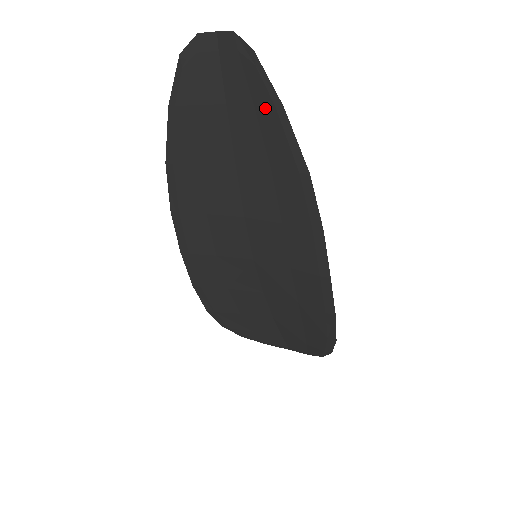
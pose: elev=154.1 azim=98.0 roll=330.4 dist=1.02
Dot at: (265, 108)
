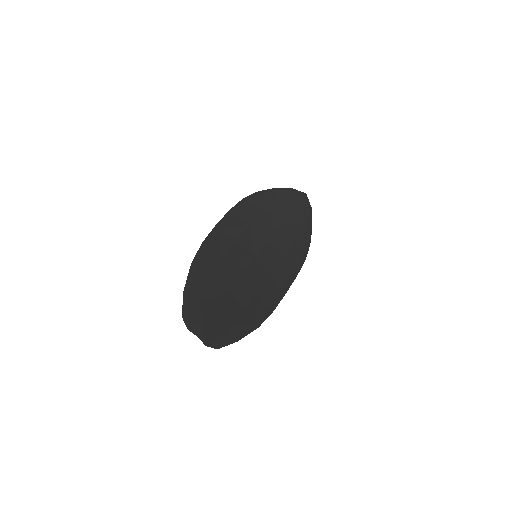
Dot at: (231, 333)
